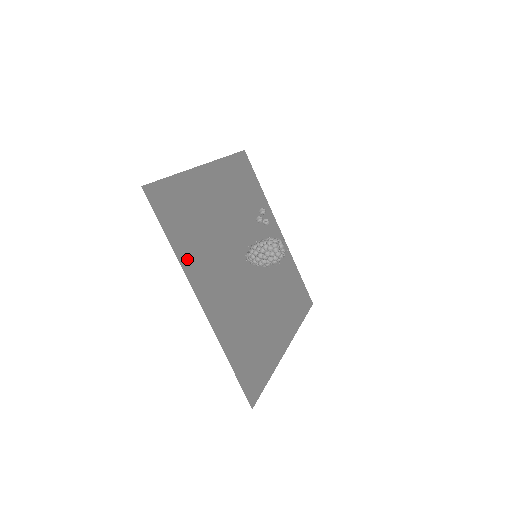
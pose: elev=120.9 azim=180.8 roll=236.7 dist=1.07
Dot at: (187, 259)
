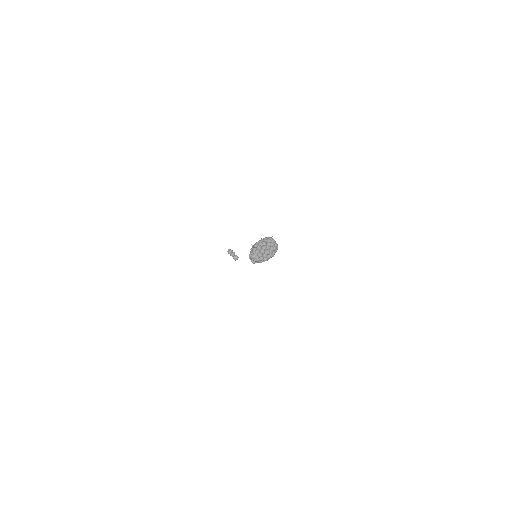
Dot at: occluded
